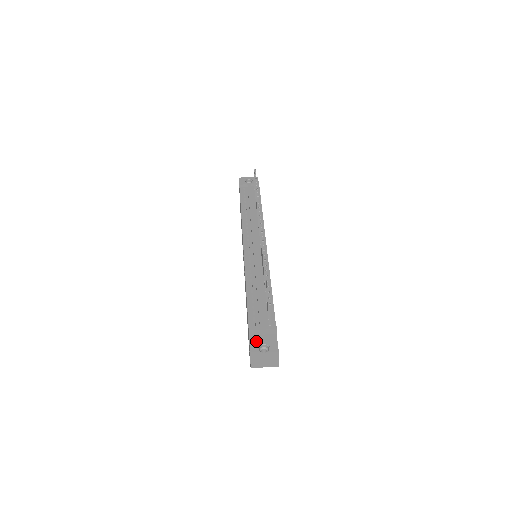
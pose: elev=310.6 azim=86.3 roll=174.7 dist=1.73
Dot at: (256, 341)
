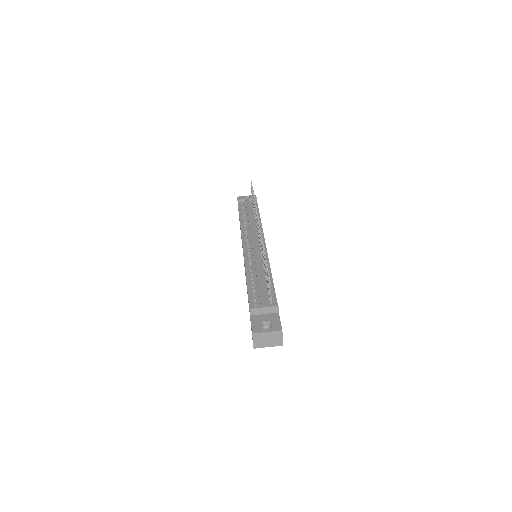
Dot at: (258, 320)
